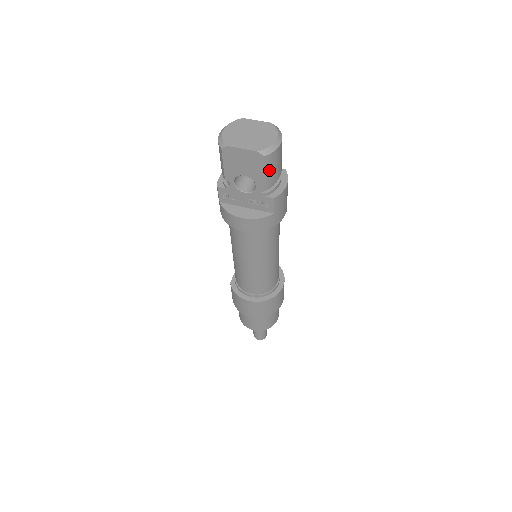
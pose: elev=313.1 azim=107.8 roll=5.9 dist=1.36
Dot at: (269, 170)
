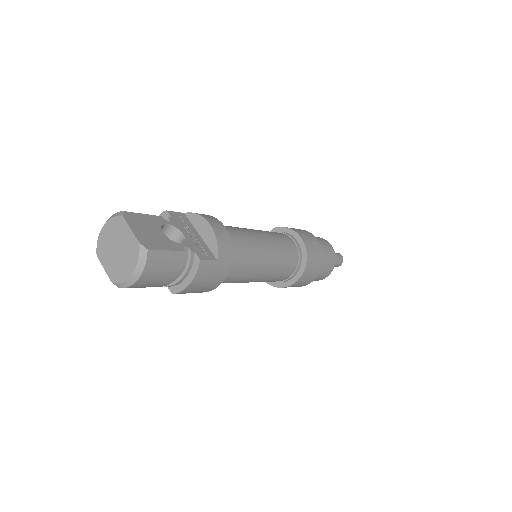
Dot at: (143, 287)
